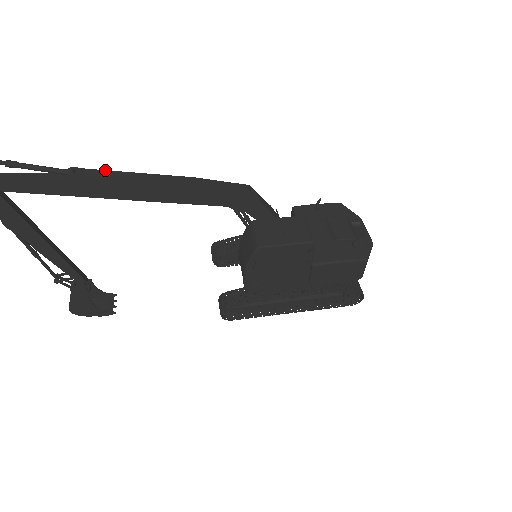
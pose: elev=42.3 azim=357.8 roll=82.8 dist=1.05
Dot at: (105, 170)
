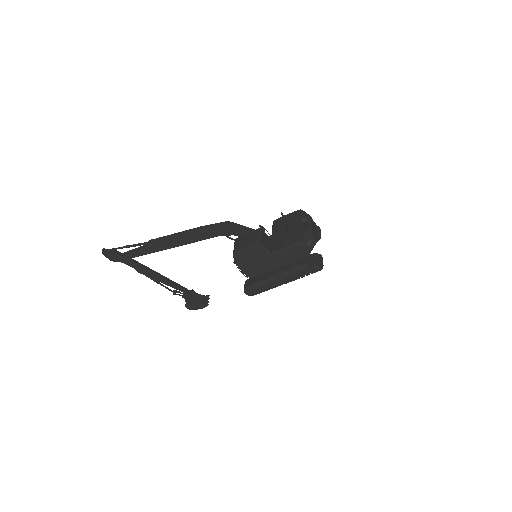
Dot at: (162, 237)
